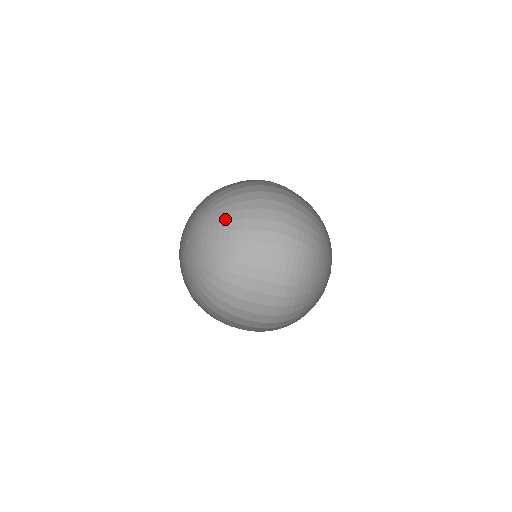
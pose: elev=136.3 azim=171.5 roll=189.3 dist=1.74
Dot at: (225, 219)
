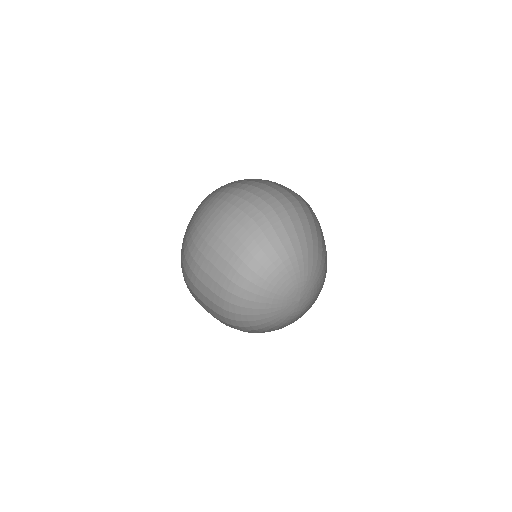
Dot at: (216, 204)
